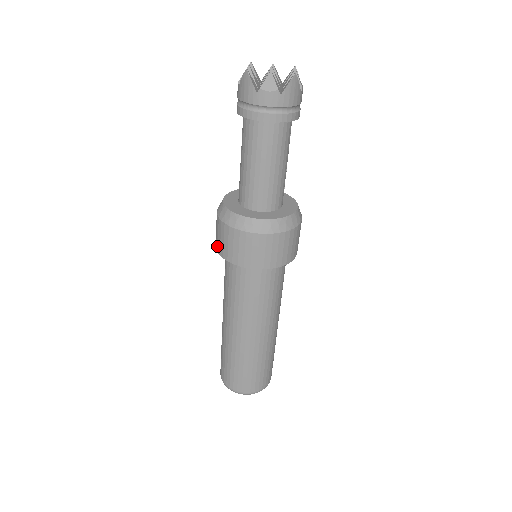
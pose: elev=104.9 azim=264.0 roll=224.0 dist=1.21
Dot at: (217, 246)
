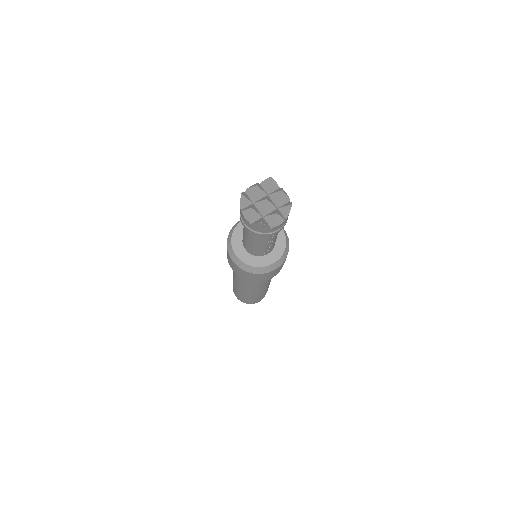
Dot at: occluded
